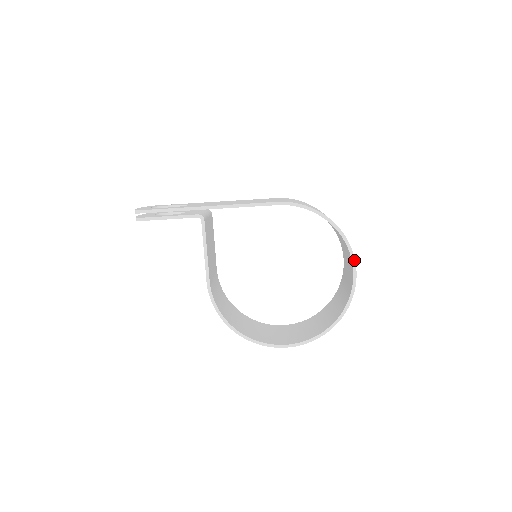
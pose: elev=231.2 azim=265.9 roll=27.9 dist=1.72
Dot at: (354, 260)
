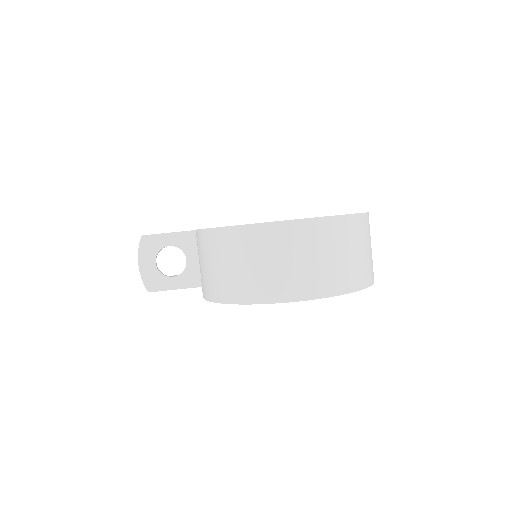
Dot at: occluded
